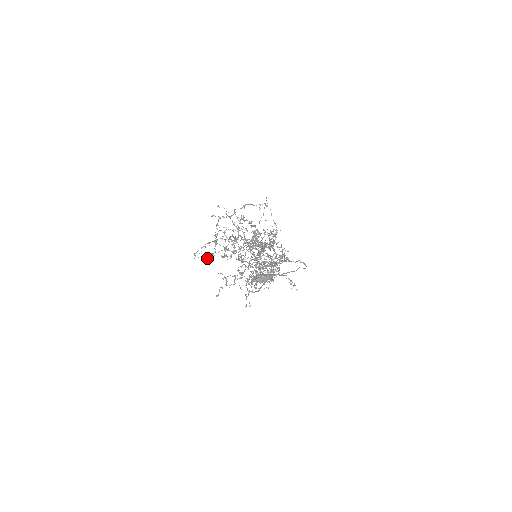
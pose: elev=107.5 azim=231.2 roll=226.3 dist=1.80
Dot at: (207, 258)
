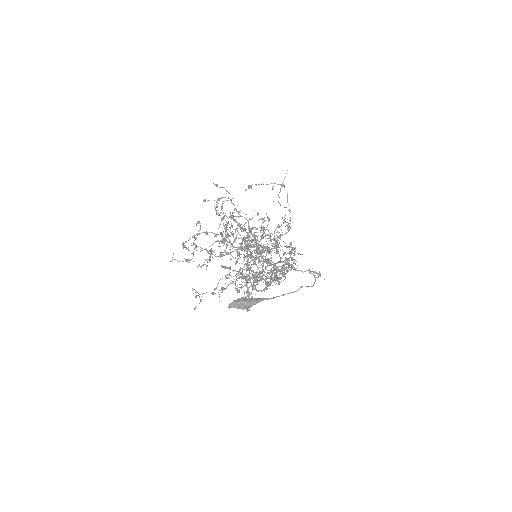
Dot at: occluded
